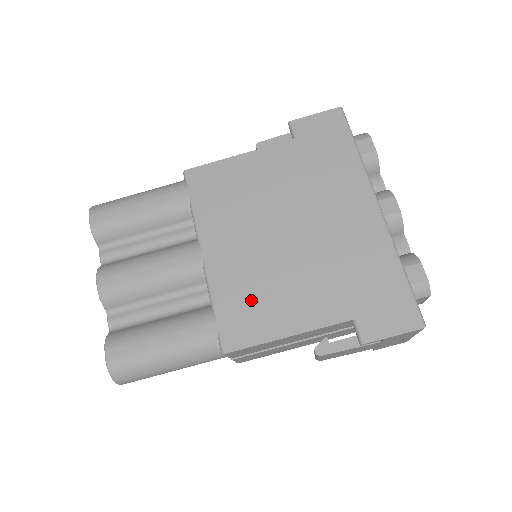
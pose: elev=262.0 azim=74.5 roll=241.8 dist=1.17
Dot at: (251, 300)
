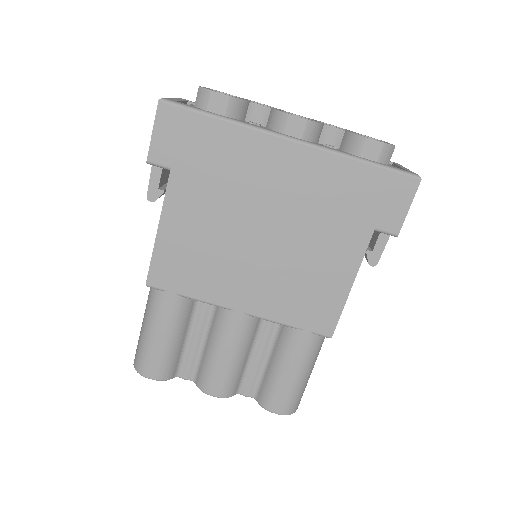
Dot at: (304, 297)
